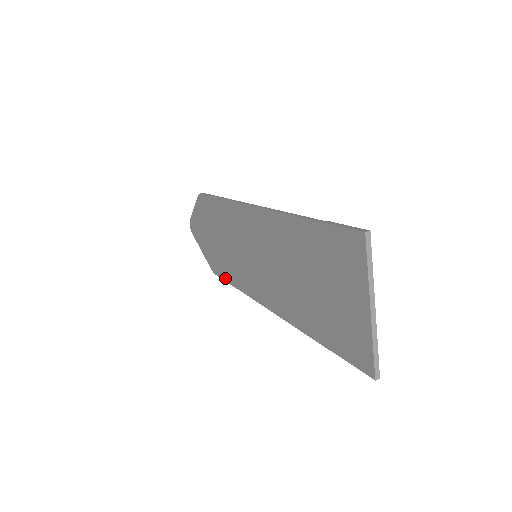
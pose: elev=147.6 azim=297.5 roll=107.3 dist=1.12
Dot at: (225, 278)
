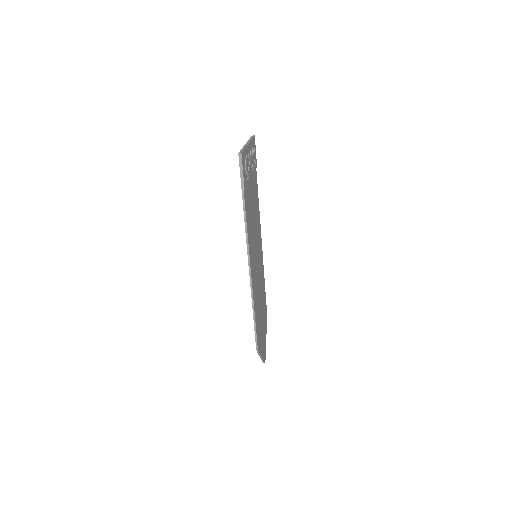
Dot at: (254, 326)
